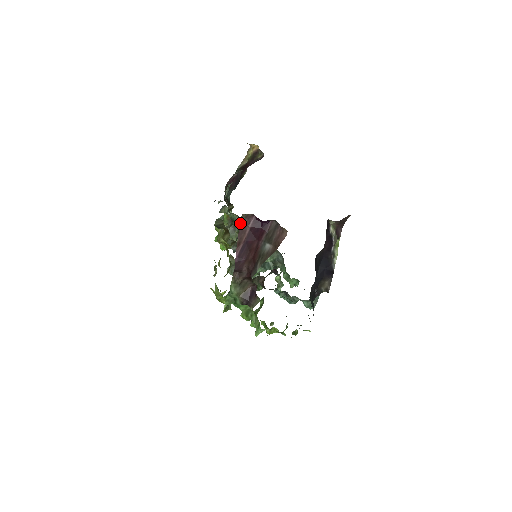
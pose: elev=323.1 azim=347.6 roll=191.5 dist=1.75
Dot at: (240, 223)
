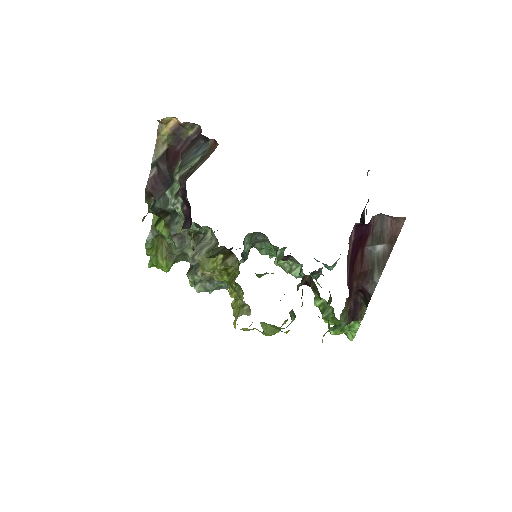
Dot at: occluded
